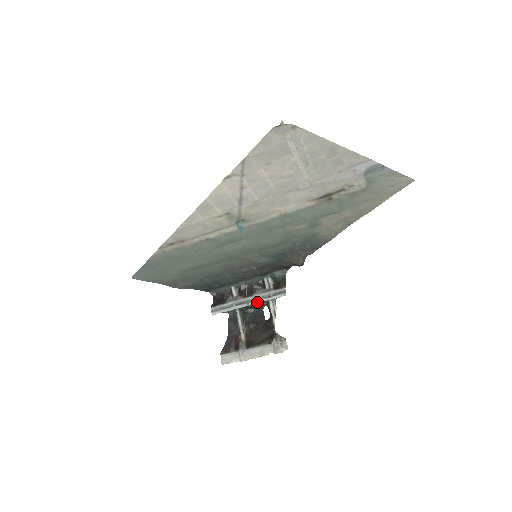
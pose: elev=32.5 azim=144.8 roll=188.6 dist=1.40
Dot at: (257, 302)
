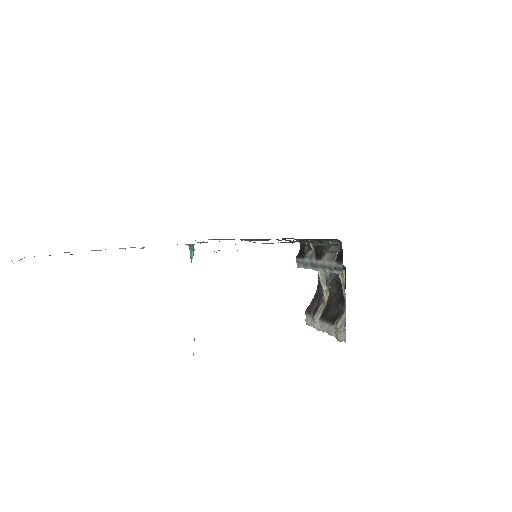
Dot at: (323, 270)
